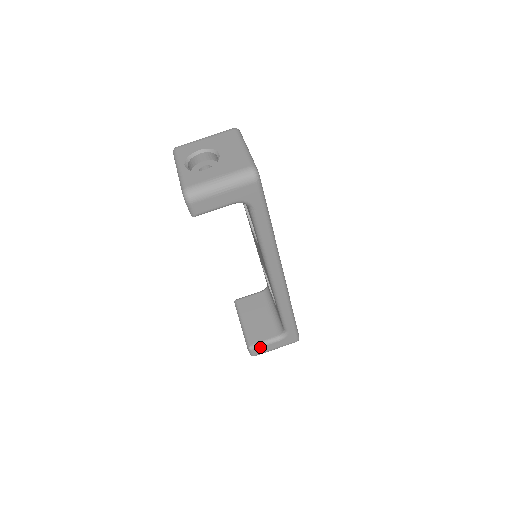
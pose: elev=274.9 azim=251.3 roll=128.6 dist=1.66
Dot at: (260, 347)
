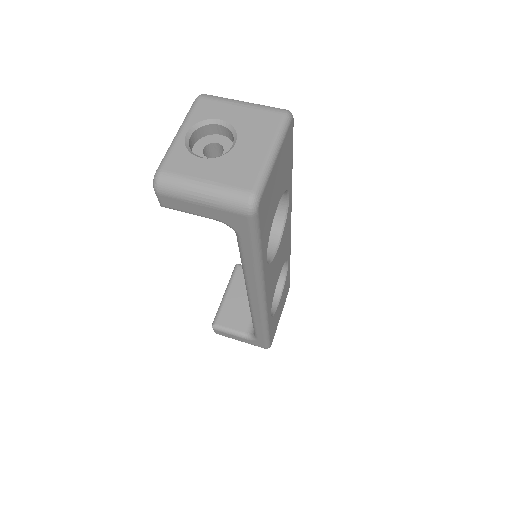
Dot at: (224, 332)
